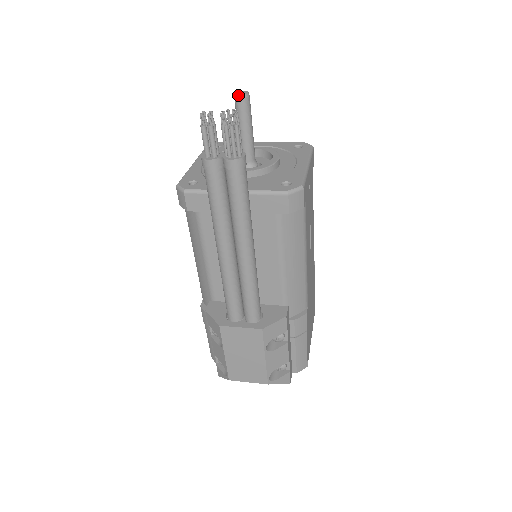
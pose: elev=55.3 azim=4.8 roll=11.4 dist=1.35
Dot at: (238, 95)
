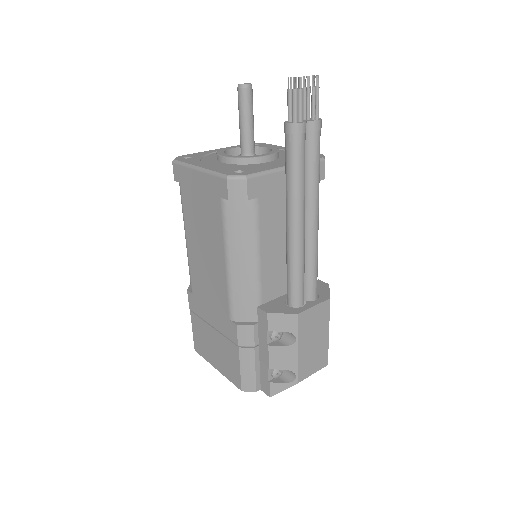
Dot at: (247, 84)
